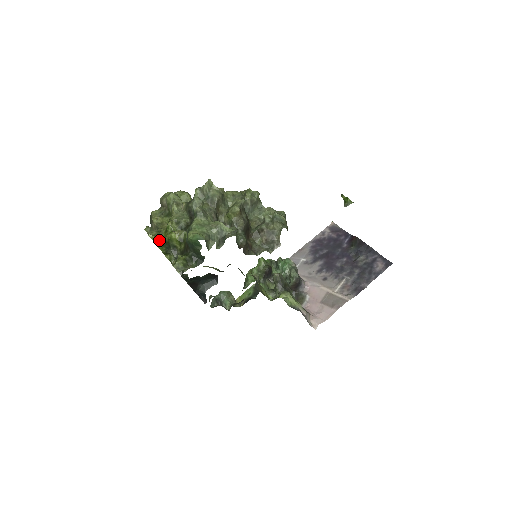
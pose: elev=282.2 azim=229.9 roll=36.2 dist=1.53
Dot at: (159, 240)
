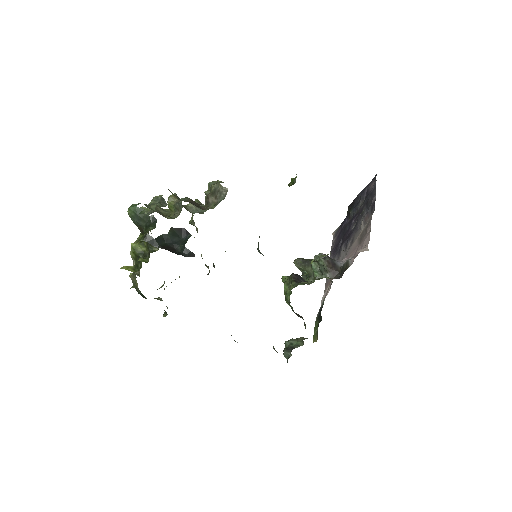
Dot at: (132, 267)
